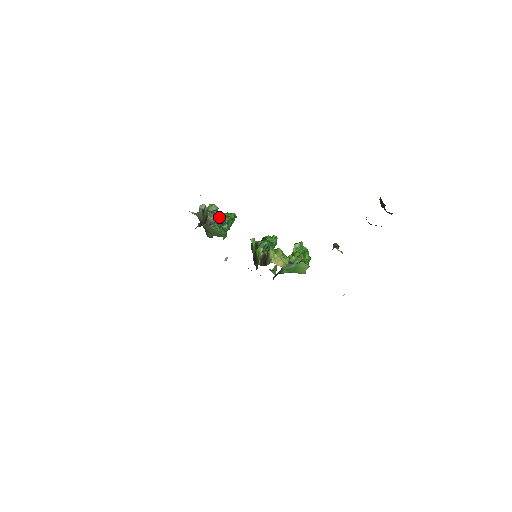
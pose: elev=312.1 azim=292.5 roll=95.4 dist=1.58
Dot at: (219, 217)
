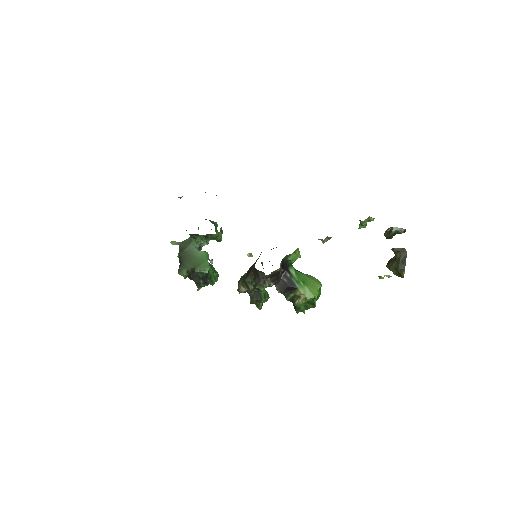
Dot at: (217, 225)
